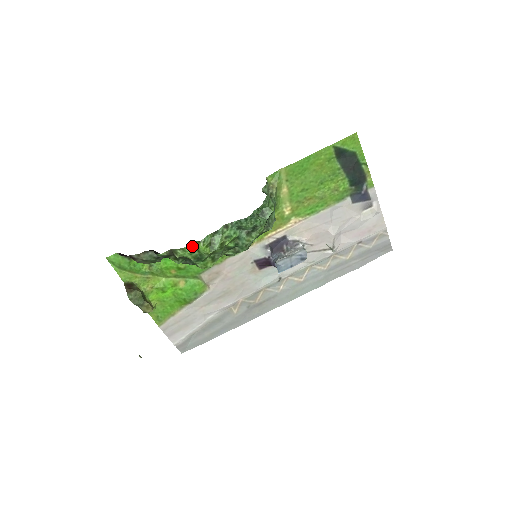
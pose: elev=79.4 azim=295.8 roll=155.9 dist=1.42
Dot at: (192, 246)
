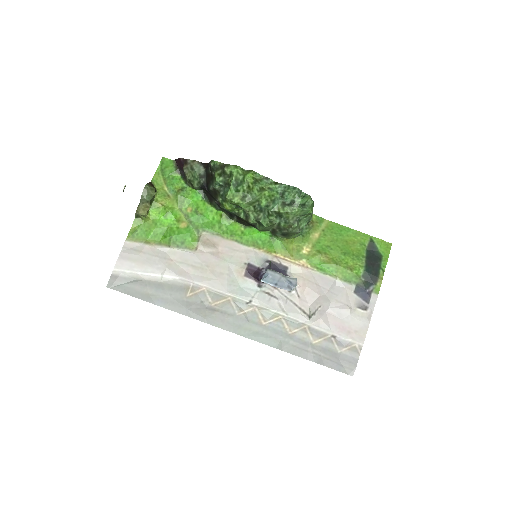
Dot at: (243, 171)
